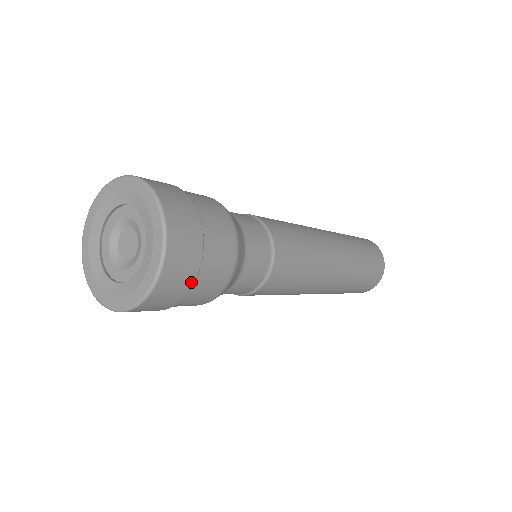
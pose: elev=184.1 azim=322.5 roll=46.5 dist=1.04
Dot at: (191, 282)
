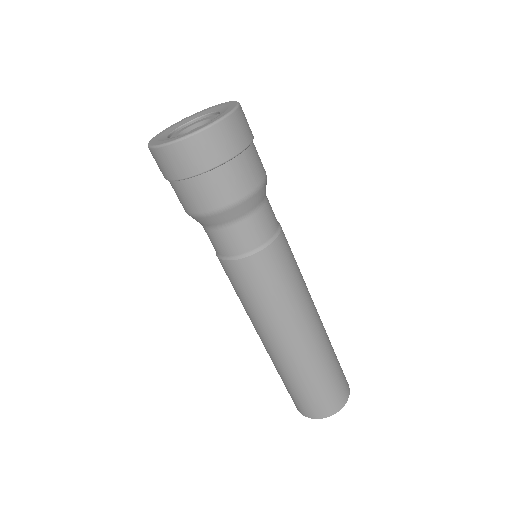
Dot at: (222, 160)
